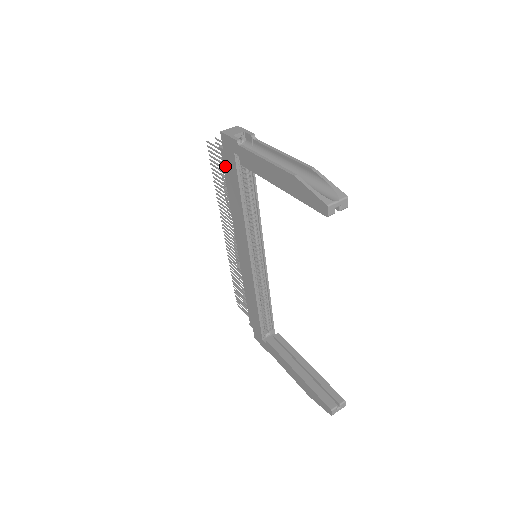
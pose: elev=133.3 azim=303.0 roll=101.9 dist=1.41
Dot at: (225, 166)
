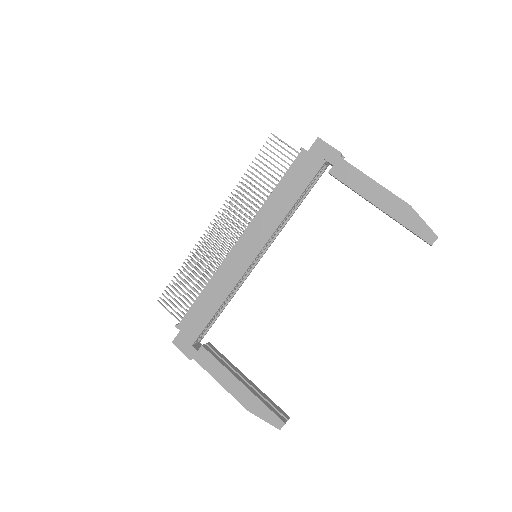
Dot at: (296, 165)
